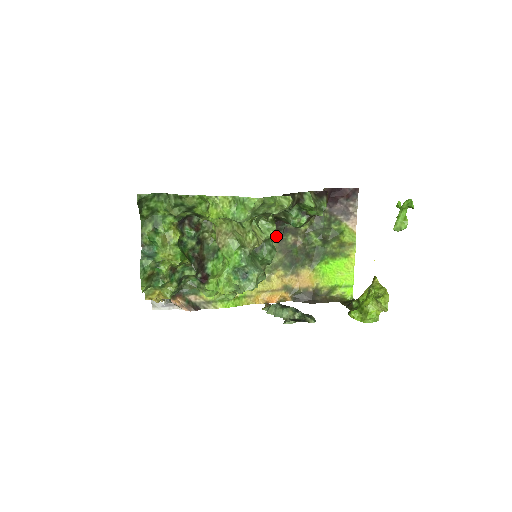
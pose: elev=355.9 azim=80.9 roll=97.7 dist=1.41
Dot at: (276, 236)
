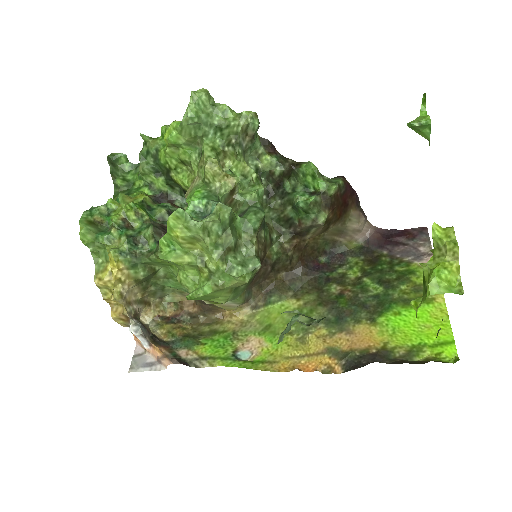
Dot at: (314, 288)
